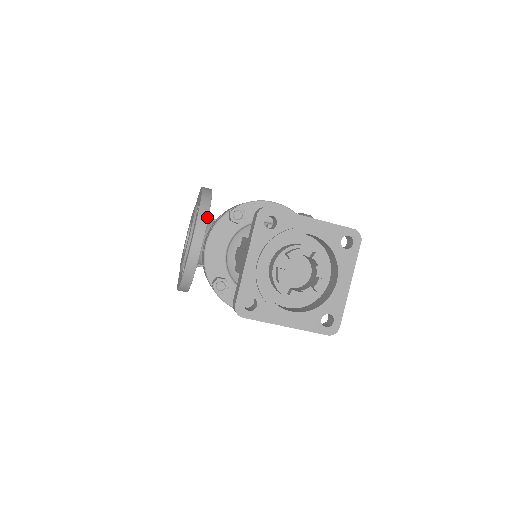
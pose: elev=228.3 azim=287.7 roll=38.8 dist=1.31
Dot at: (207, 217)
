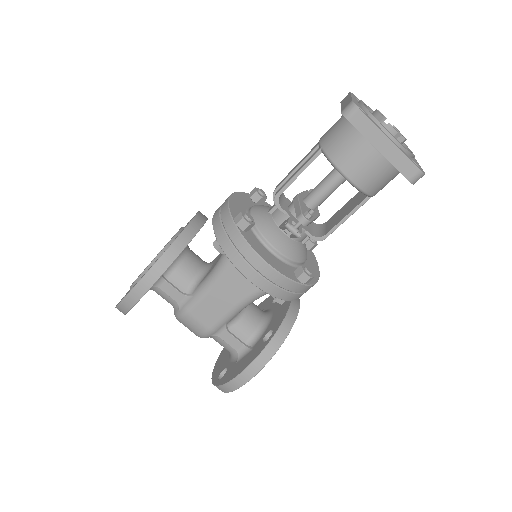
Dot at: occluded
